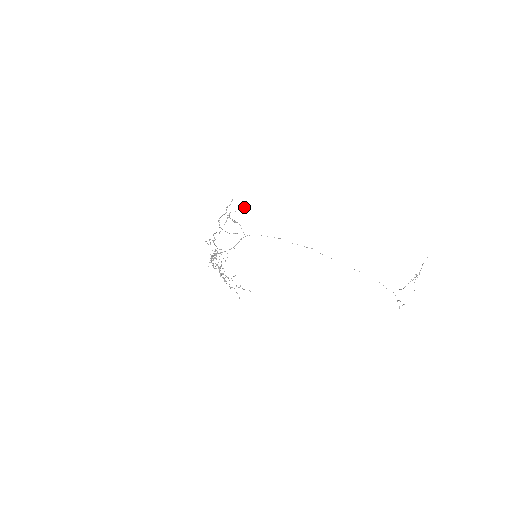
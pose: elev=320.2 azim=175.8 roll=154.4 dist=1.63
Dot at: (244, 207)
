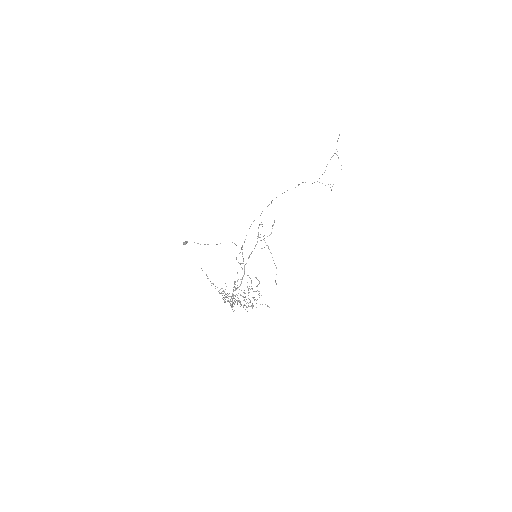
Dot at: (274, 222)
